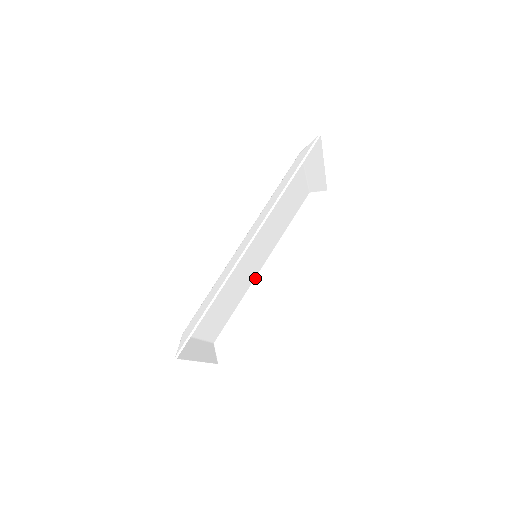
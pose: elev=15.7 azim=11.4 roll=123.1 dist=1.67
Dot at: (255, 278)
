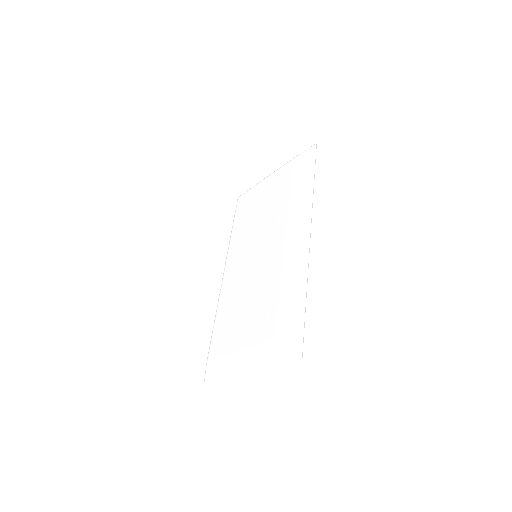
Dot at: (223, 284)
